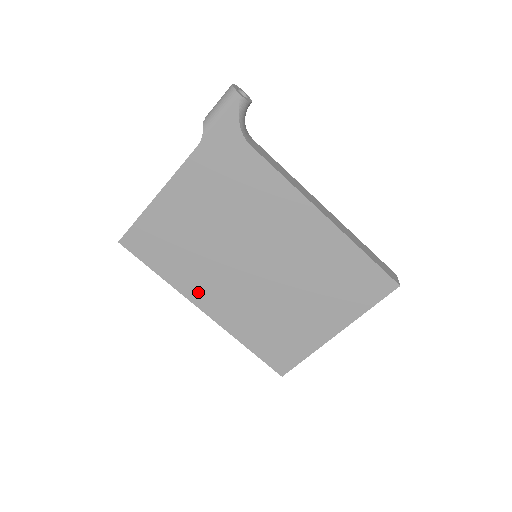
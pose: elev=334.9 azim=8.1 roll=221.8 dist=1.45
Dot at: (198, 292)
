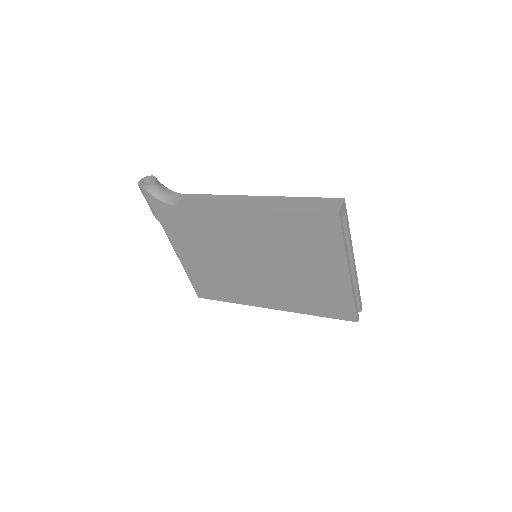
Dot at: (255, 299)
